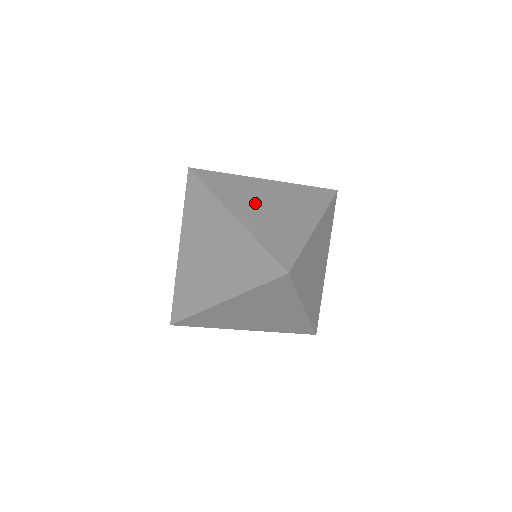
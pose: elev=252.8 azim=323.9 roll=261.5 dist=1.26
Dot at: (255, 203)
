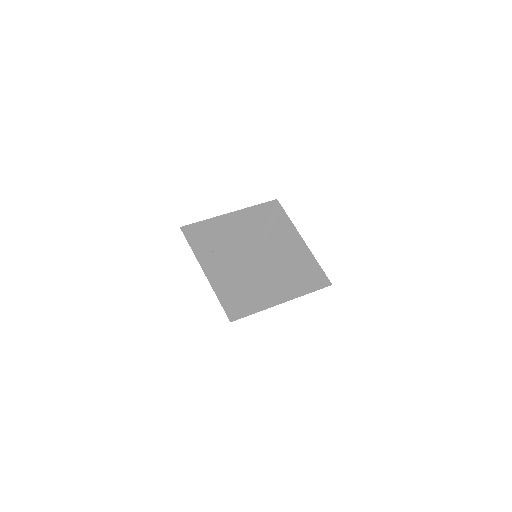
Dot at: occluded
